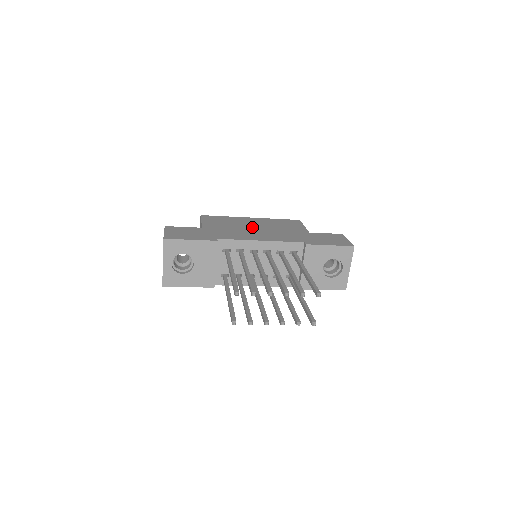
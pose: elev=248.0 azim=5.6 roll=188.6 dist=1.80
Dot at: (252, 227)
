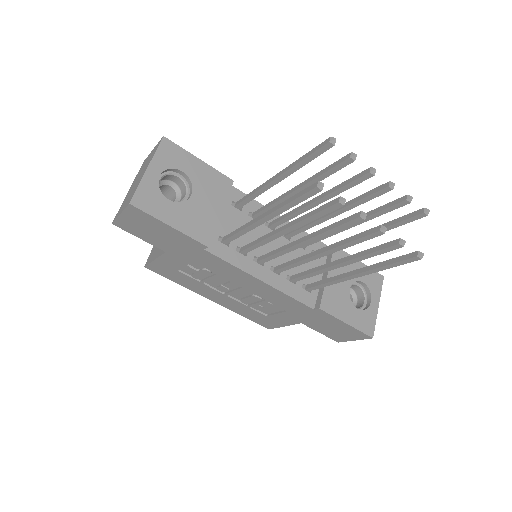
Dot at: occluded
